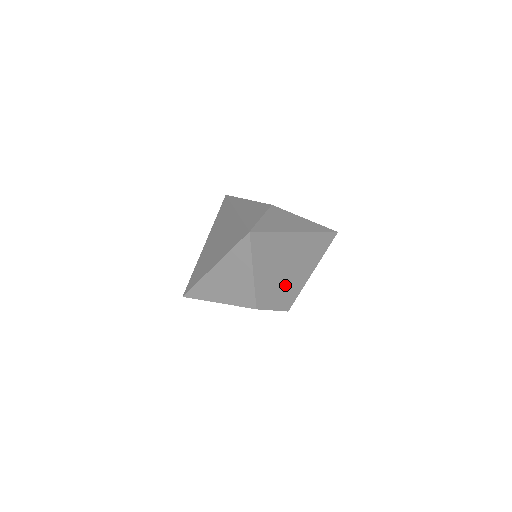
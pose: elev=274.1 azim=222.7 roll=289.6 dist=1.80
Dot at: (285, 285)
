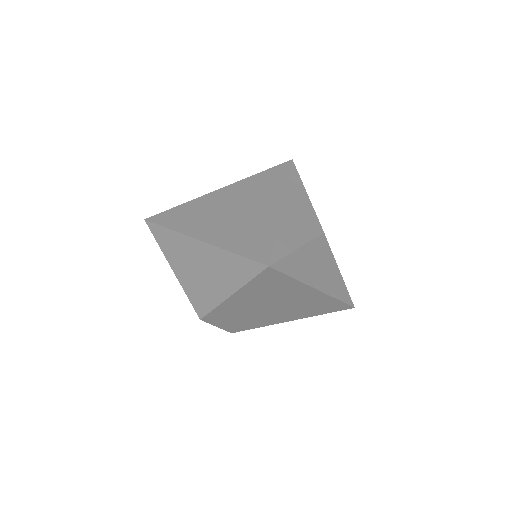
Dot at: (253, 317)
